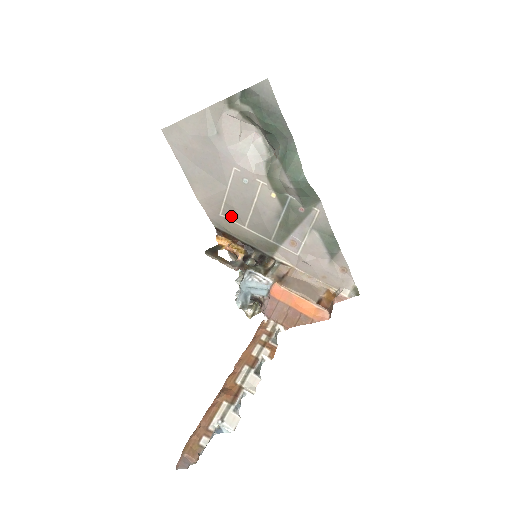
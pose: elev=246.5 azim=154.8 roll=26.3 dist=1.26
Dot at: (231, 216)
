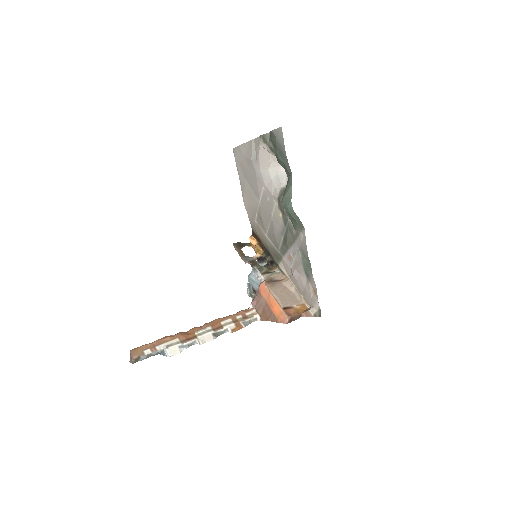
Dot at: (260, 224)
